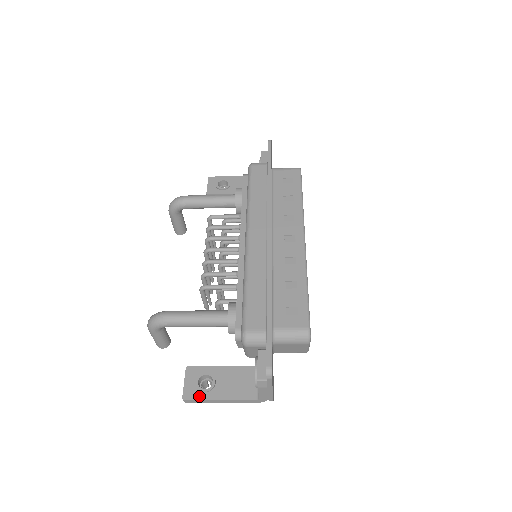
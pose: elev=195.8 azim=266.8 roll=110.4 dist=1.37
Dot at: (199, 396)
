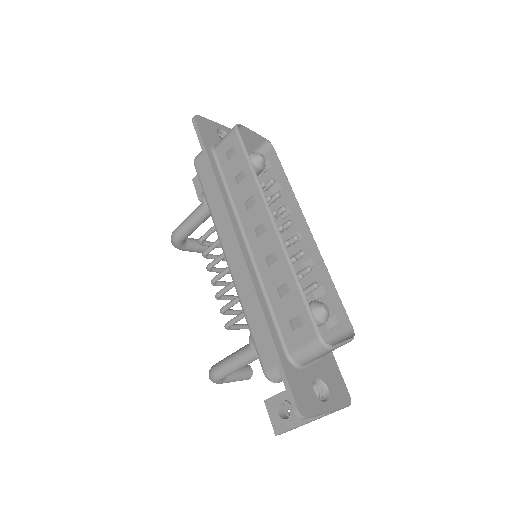
Dot at: (286, 427)
